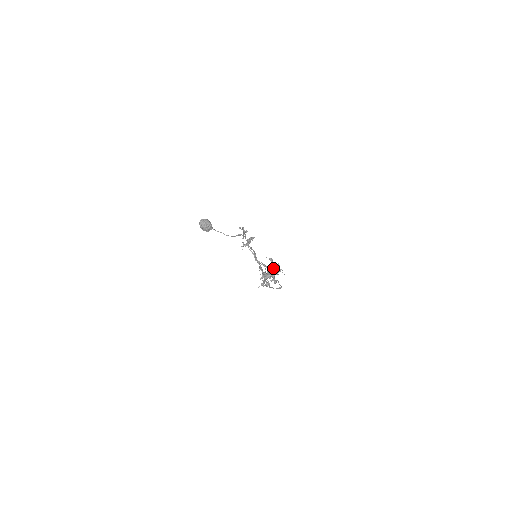
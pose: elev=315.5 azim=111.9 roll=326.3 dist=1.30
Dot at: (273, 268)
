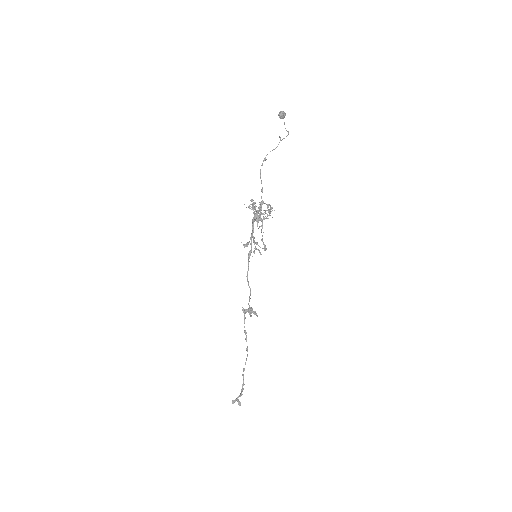
Dot at: (263, 232)
